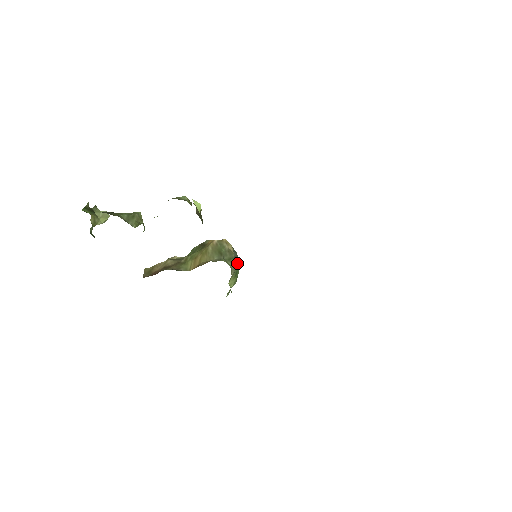
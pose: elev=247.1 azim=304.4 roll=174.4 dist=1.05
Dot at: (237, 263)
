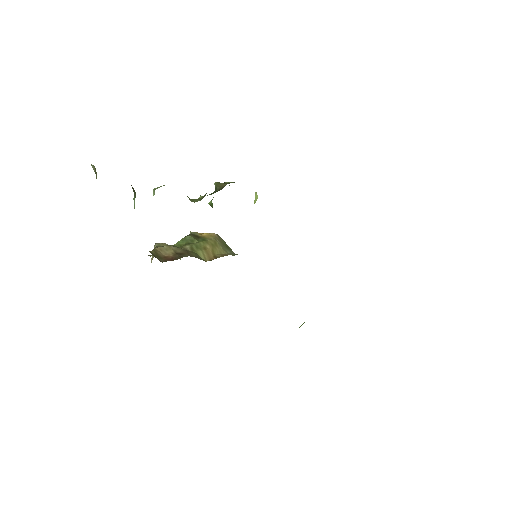
Dot at: occluded
